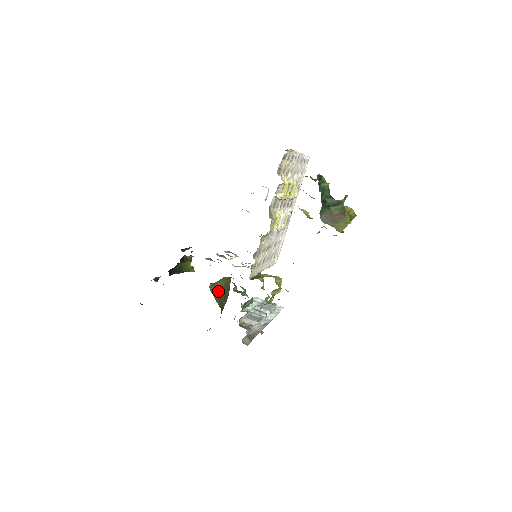
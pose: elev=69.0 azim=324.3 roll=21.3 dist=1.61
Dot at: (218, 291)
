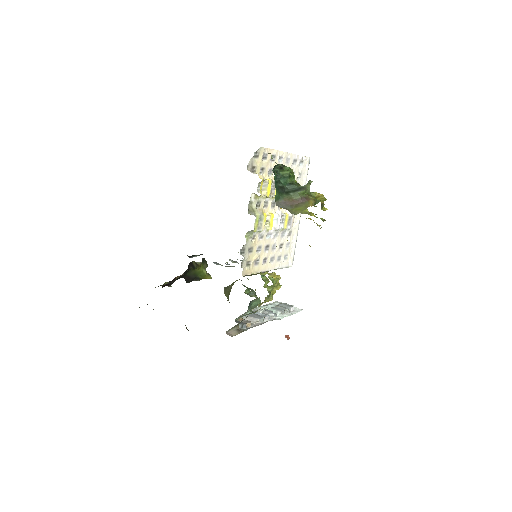
Dot at: (228, 293)
